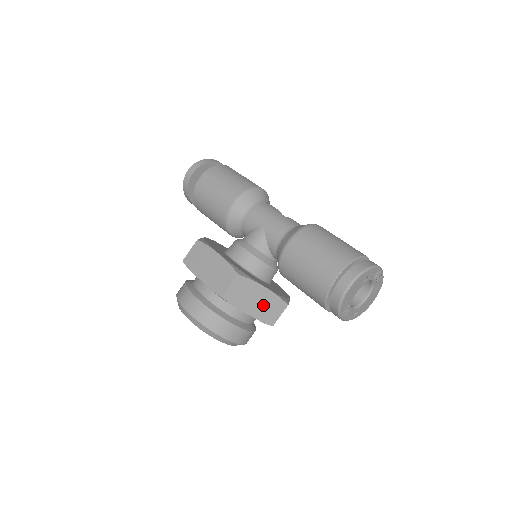
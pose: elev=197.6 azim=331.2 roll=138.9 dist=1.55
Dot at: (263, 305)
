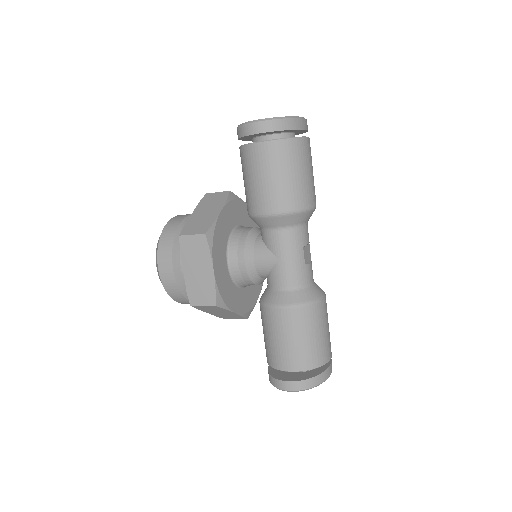
Dot at: (225, 314)
